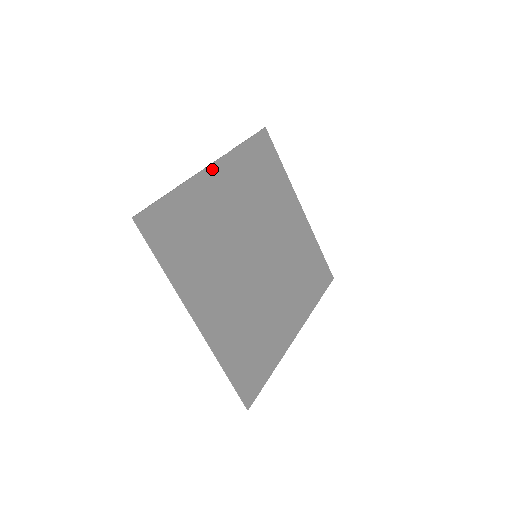
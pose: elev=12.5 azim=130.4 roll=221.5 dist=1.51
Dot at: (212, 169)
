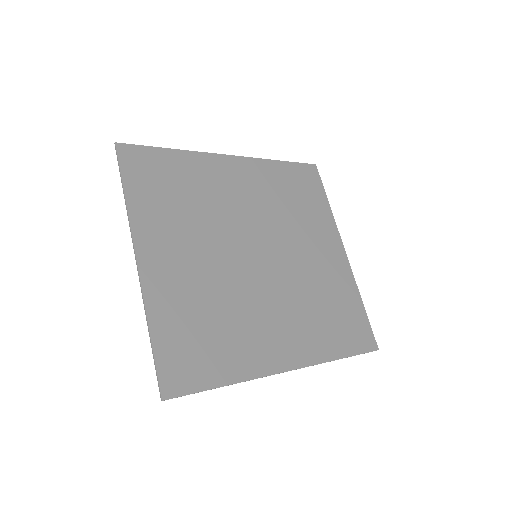
Dot at: (229, 159)
